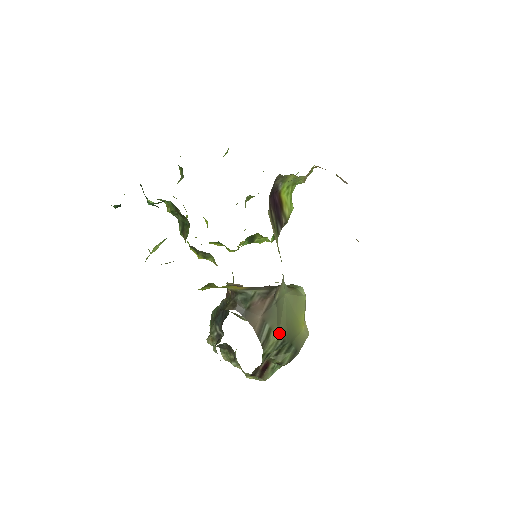
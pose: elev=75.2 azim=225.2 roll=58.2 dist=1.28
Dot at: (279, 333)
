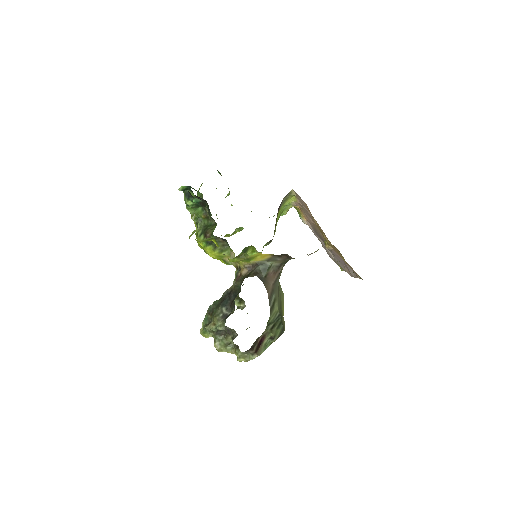
Dot at: (278, 306)
